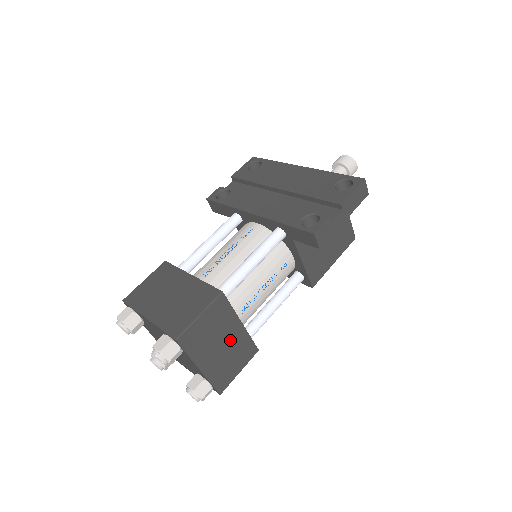
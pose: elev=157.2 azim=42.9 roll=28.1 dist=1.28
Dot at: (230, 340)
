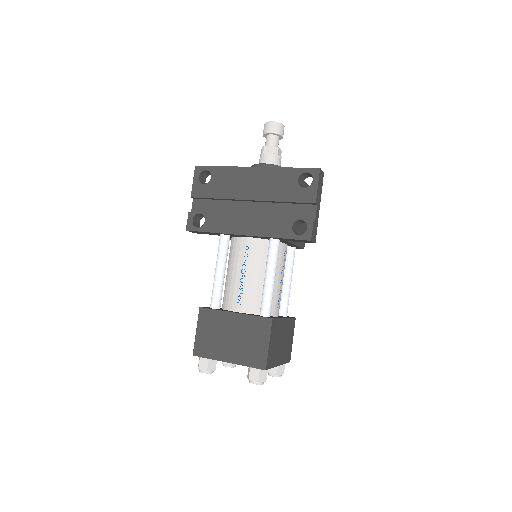
Dot at: (284, 333)
